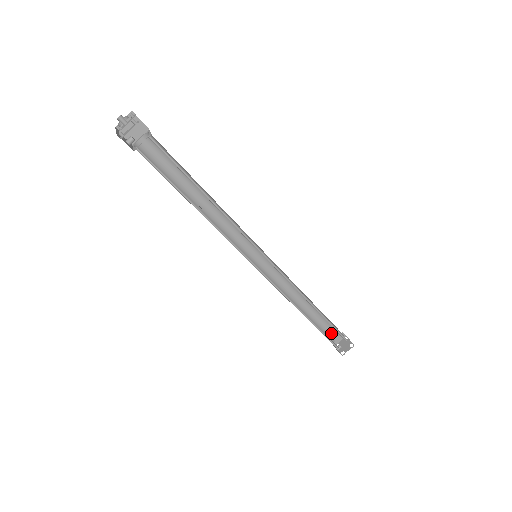
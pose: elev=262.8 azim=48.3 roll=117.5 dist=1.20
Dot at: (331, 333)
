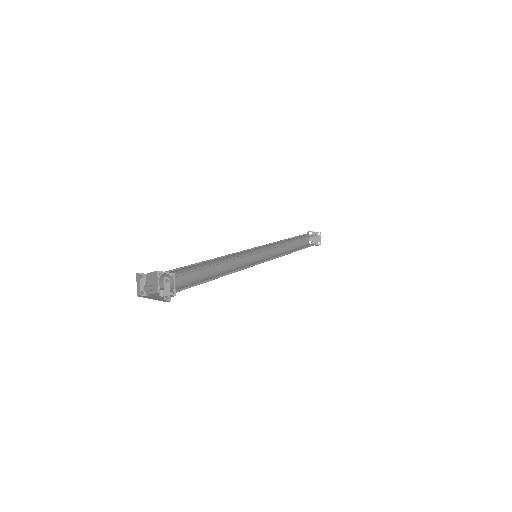
Dot at: (303, 240)
